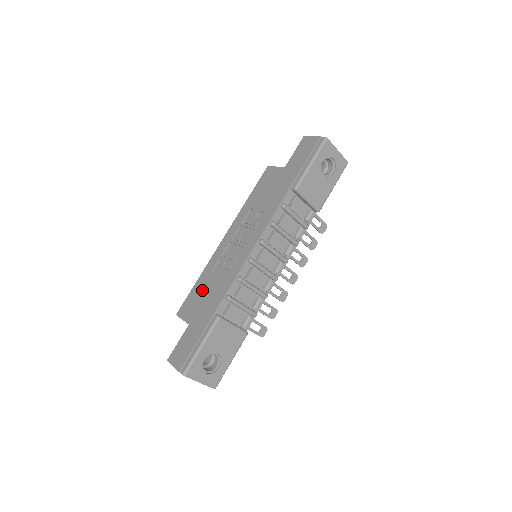
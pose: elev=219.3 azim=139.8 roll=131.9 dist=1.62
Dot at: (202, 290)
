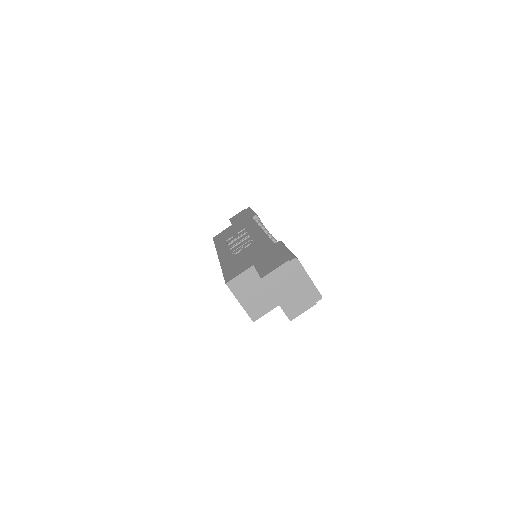
Dot at: (238, 261)
